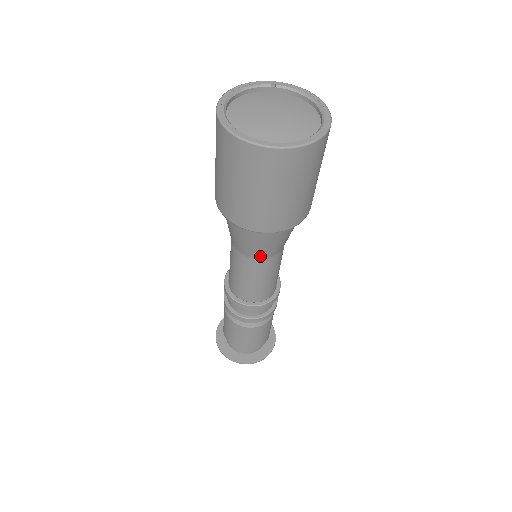
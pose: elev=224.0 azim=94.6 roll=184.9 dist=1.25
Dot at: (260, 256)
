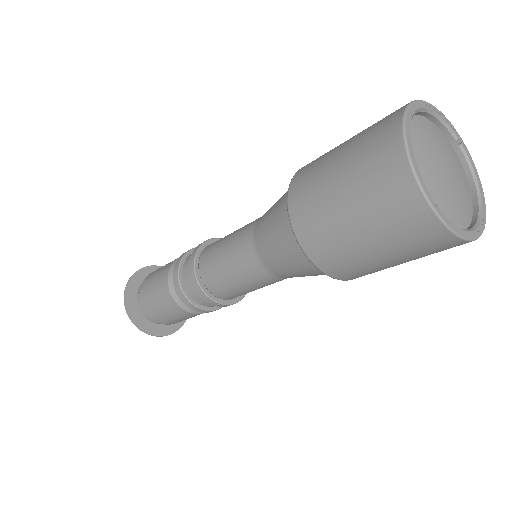
Dot at: (269, 266)
